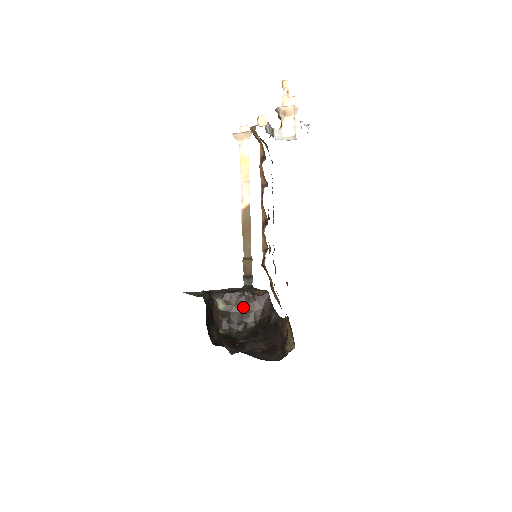
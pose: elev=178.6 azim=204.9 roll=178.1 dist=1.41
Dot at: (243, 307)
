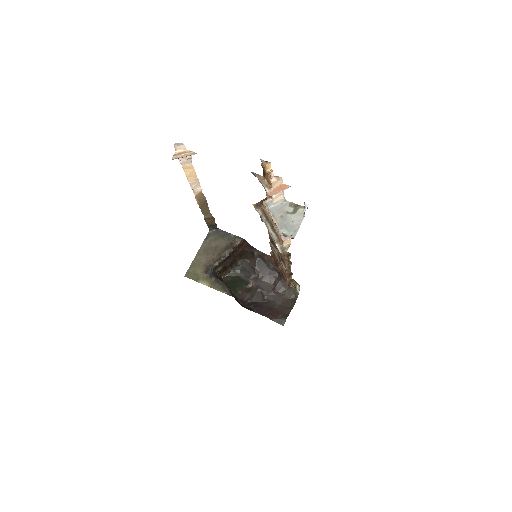
Dot at: (232, 259)
